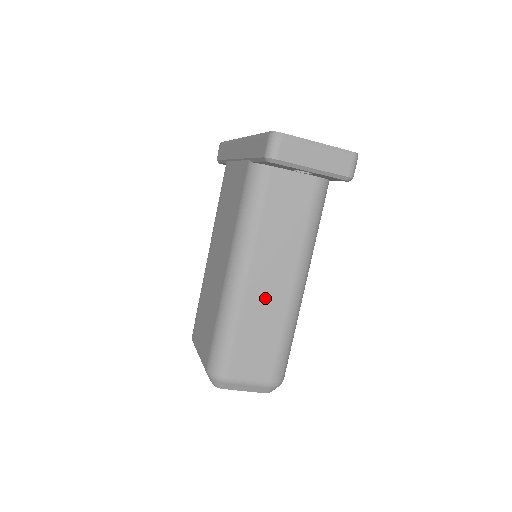
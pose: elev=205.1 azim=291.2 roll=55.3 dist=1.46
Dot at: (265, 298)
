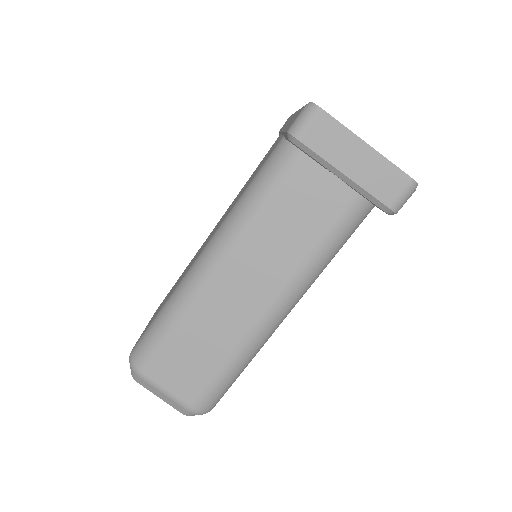
Dot at: (225, 307)
